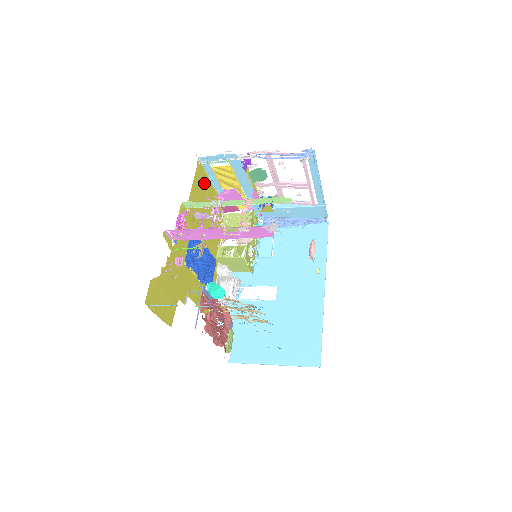
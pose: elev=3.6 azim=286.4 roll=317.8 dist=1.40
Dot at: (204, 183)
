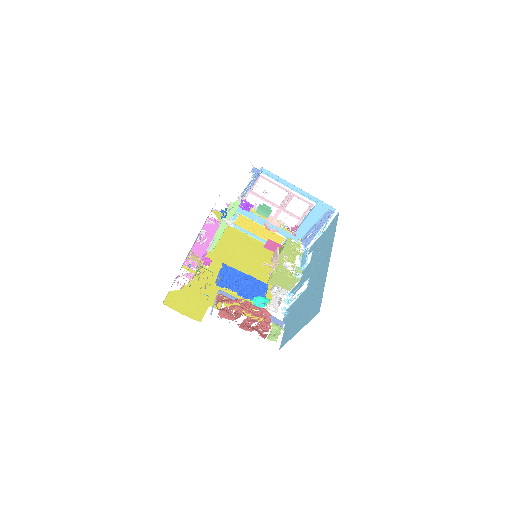
Dot at: (237, 237)
